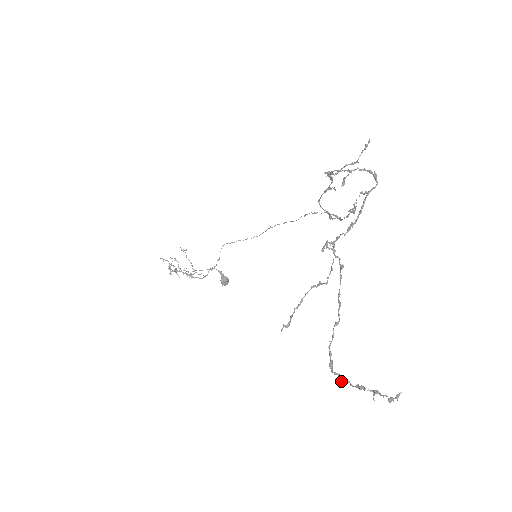
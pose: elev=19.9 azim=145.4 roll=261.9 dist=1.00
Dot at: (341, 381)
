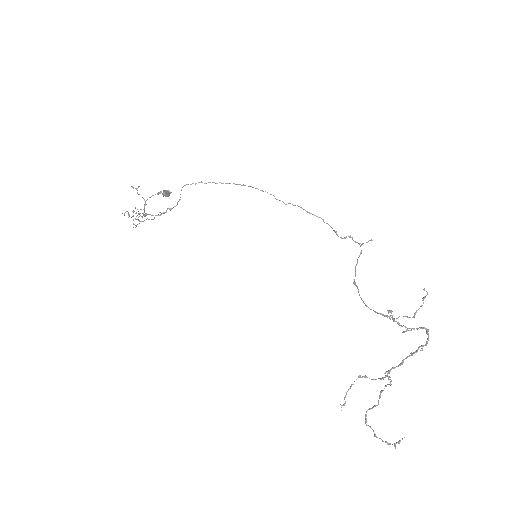
Dot at: (375, 436)
